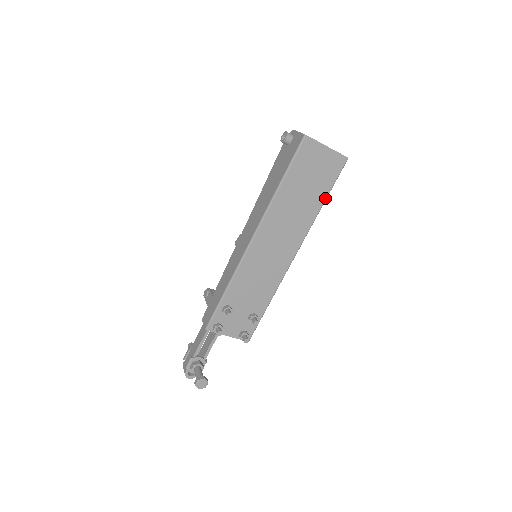
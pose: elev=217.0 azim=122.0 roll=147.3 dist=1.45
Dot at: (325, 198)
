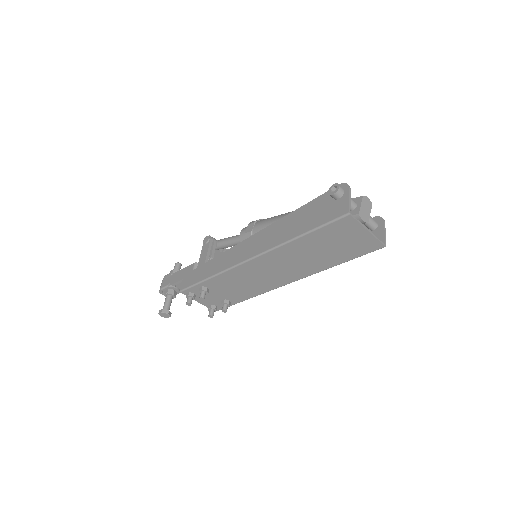
Dot at: (341, 263)
